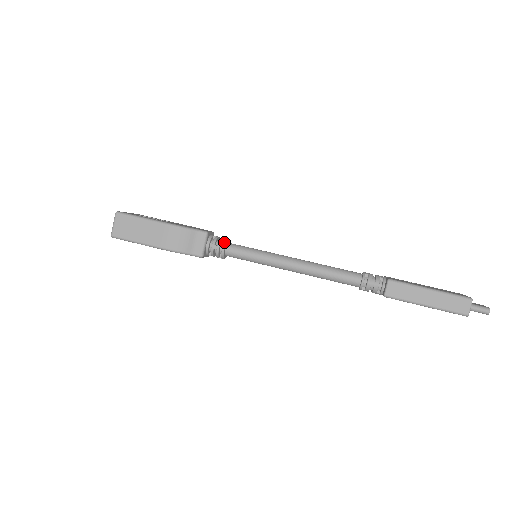
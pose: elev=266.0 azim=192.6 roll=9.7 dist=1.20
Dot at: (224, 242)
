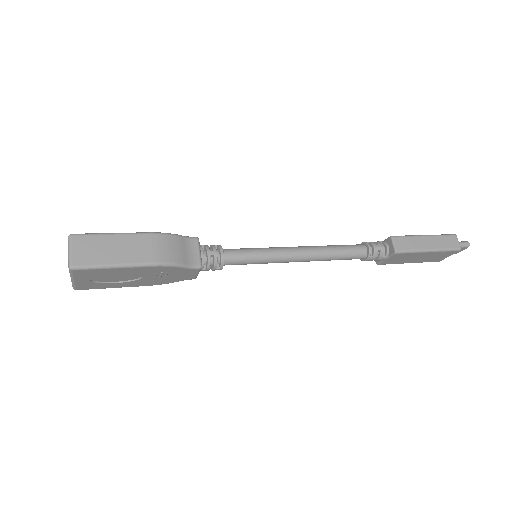
Dot at: (219, 246)
